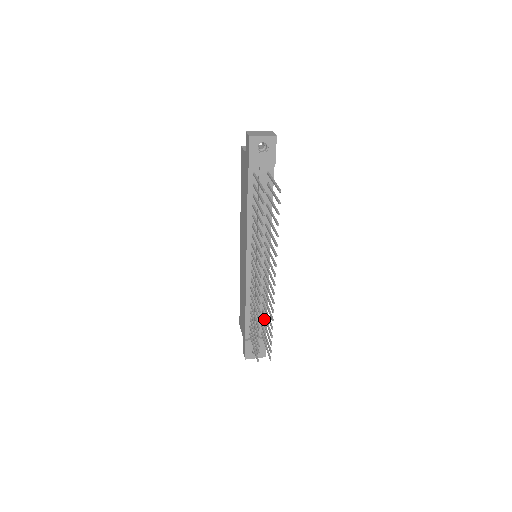
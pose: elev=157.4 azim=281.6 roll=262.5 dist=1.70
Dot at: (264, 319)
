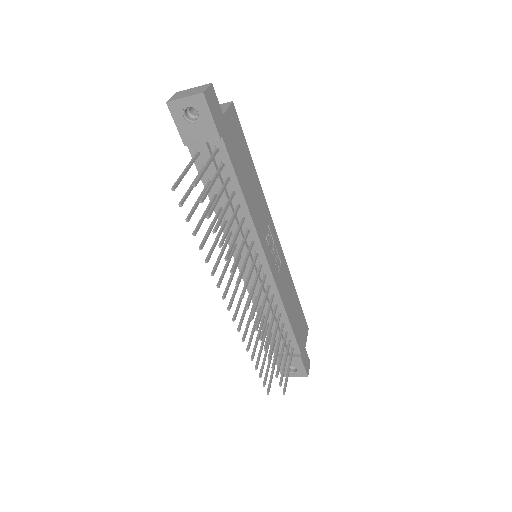
Dot at: (290, 333)
